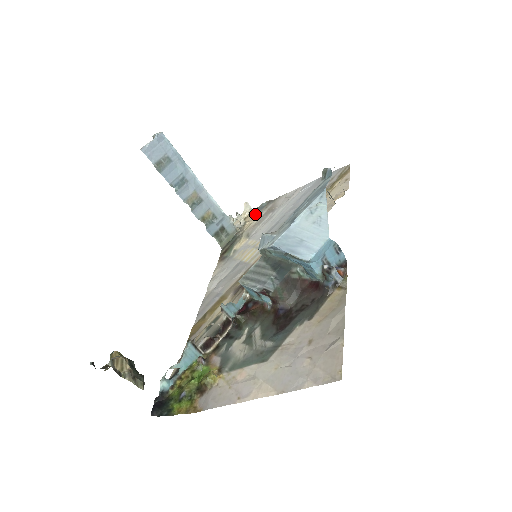
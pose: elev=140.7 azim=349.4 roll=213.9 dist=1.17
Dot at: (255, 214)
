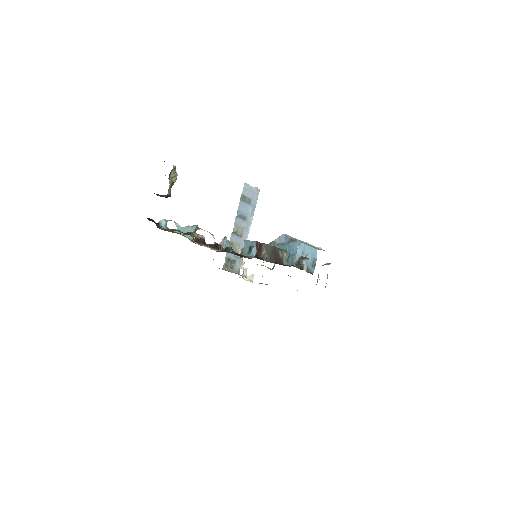
Dot at: occluded
